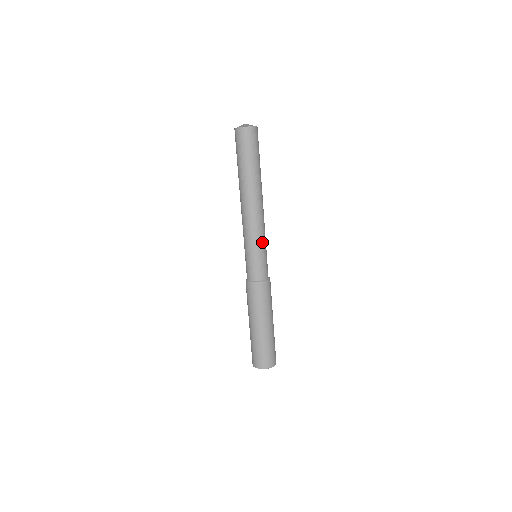
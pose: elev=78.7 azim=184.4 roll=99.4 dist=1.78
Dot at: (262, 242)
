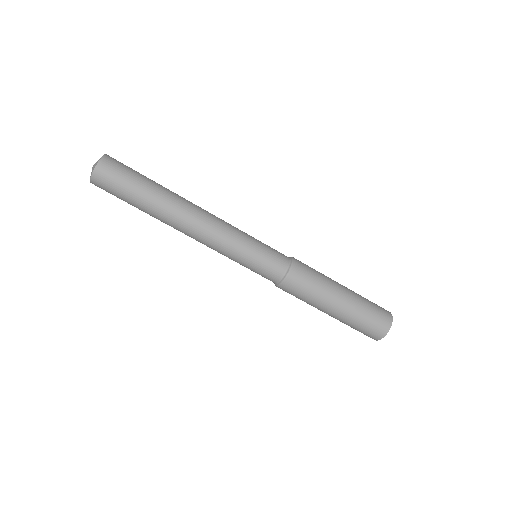
Dot at: (238, 251)
